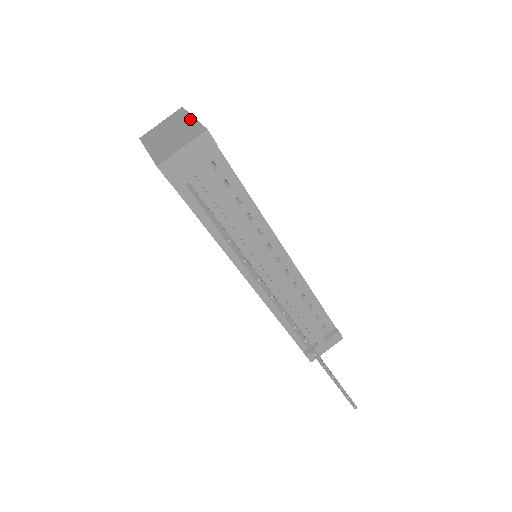
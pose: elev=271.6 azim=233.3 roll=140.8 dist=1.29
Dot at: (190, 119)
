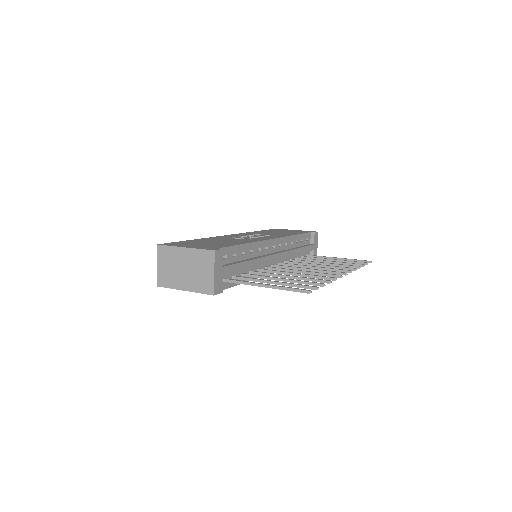
Dot at: (184, 251)
